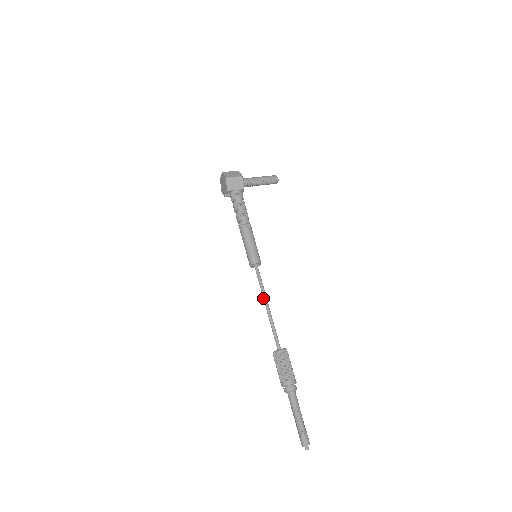
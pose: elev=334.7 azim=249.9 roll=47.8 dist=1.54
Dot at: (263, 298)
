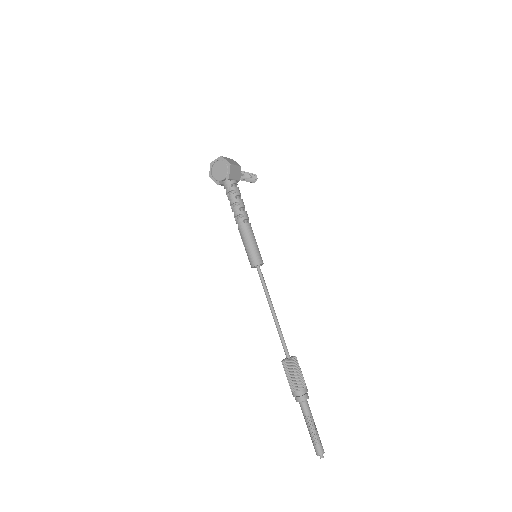
Dot at: (269, 302)
